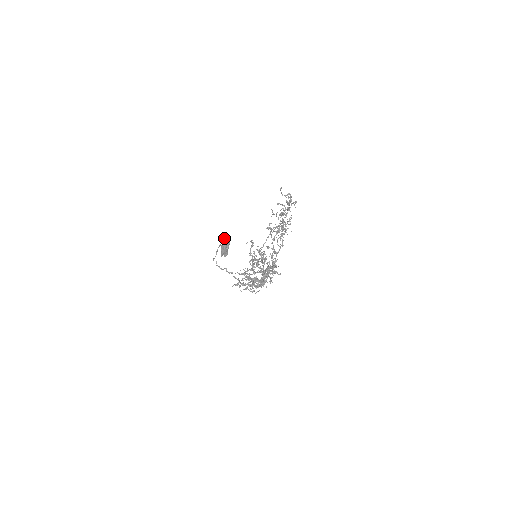
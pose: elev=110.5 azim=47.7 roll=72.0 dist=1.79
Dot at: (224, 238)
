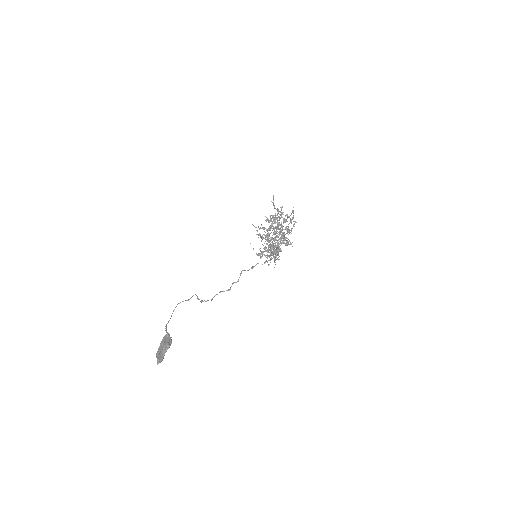
Dot at: (166, 334)
